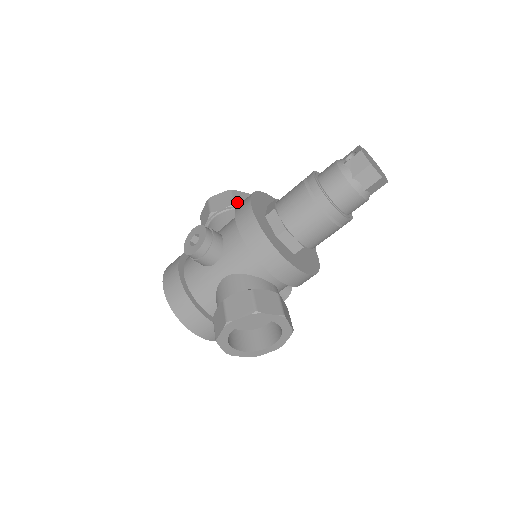
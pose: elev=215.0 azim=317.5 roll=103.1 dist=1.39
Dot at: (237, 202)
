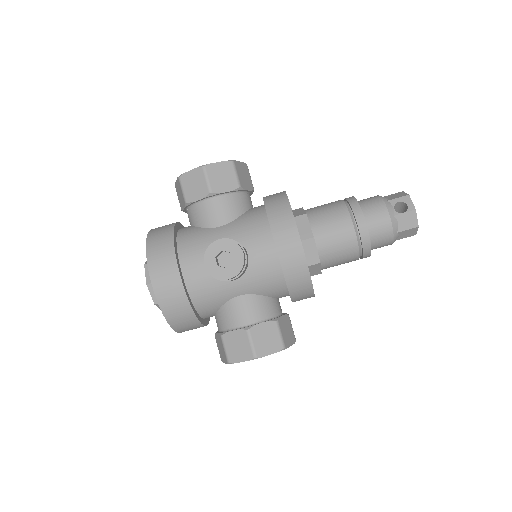
Dot at: (242, 183)
